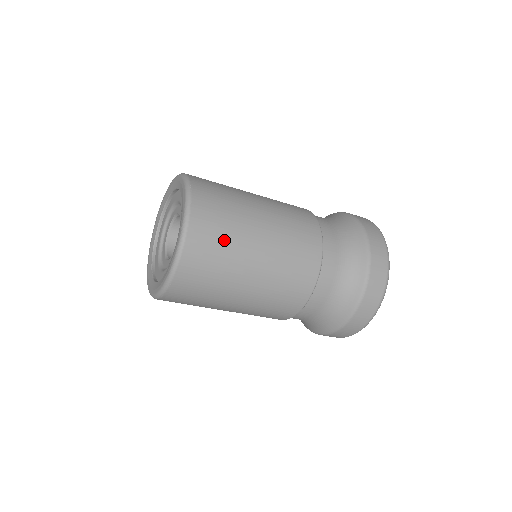
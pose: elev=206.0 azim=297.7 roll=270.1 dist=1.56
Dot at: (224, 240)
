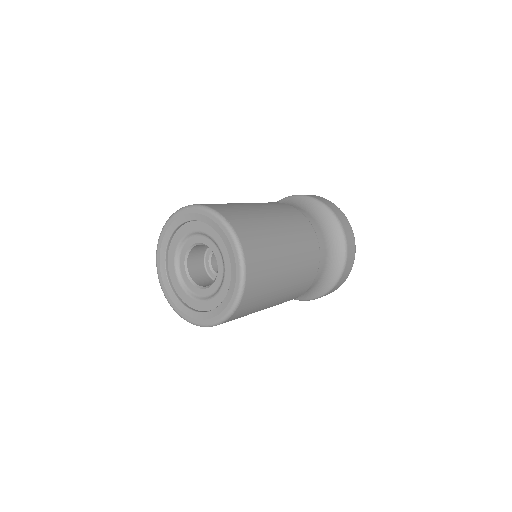
Dot at: occluded
